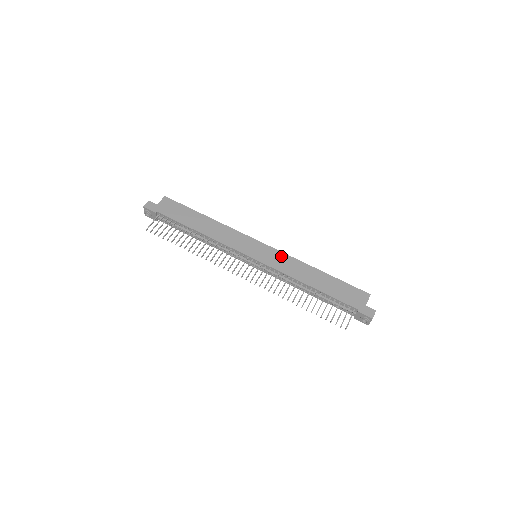
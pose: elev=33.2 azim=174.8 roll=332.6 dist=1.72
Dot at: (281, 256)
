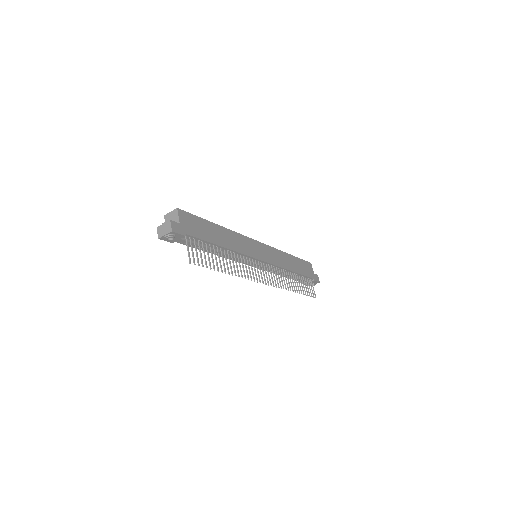
Dot at: (272, 251)
